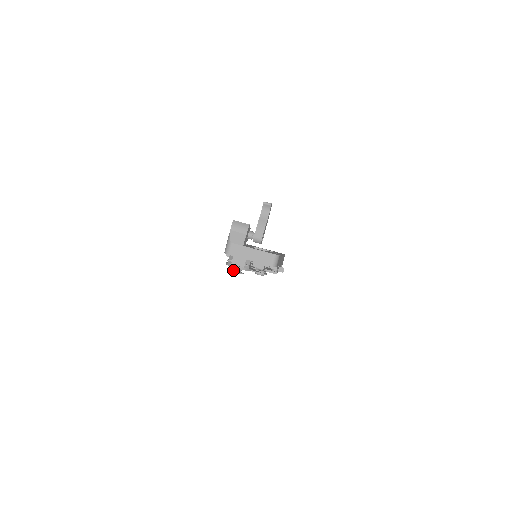
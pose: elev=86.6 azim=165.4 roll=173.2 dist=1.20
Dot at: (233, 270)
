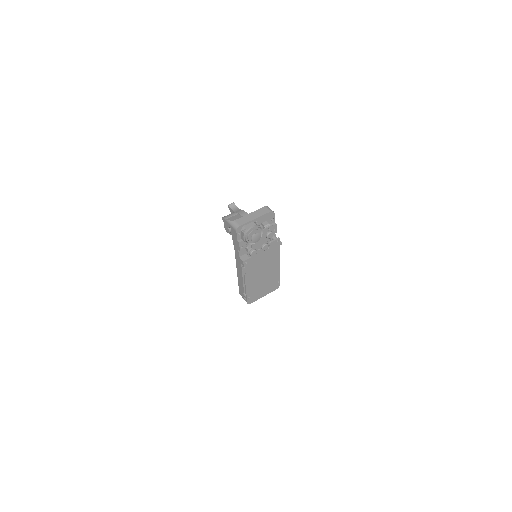
Dot at: (252, 240)
